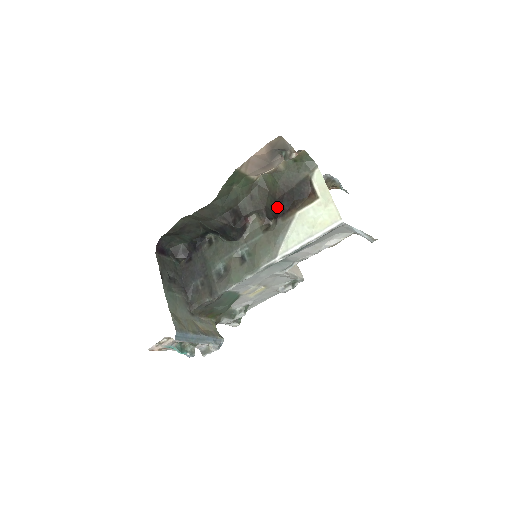
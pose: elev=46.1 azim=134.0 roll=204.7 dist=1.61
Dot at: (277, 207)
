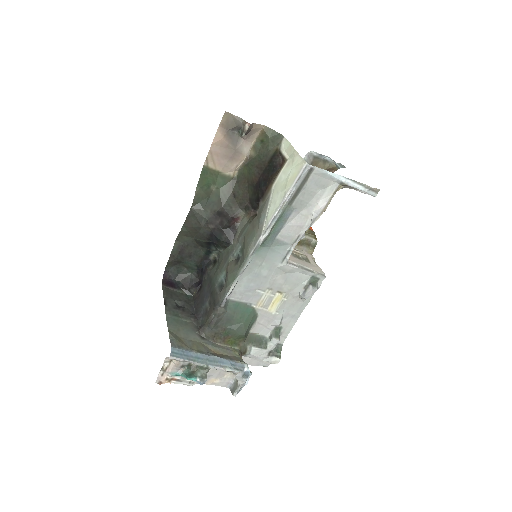
Dot at: (257, 192)
